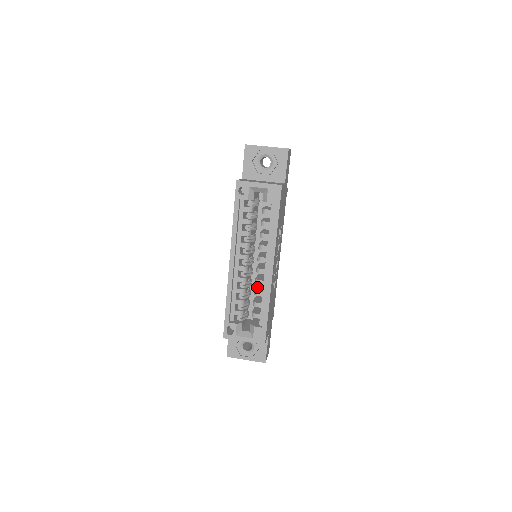
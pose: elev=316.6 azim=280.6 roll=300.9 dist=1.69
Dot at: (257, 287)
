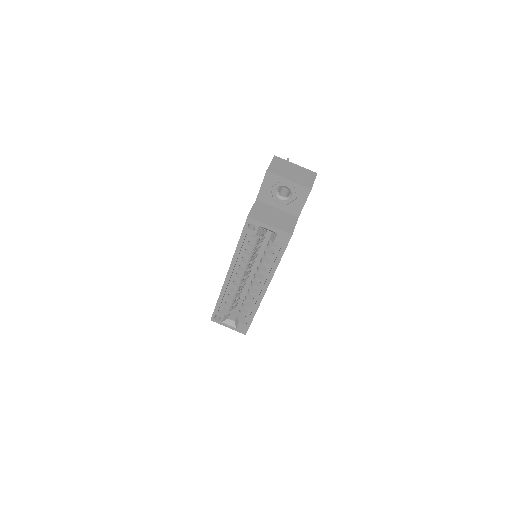
Dot at: occluded
